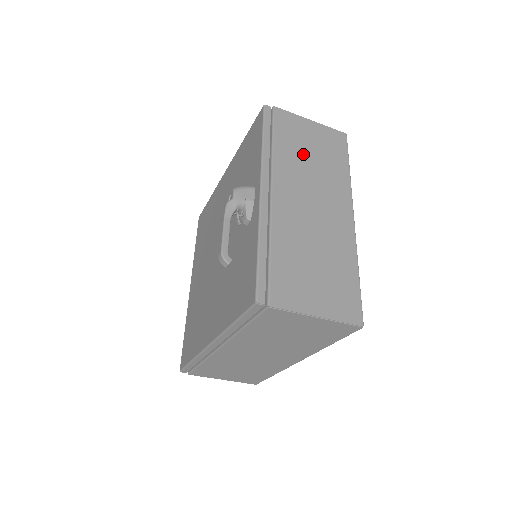
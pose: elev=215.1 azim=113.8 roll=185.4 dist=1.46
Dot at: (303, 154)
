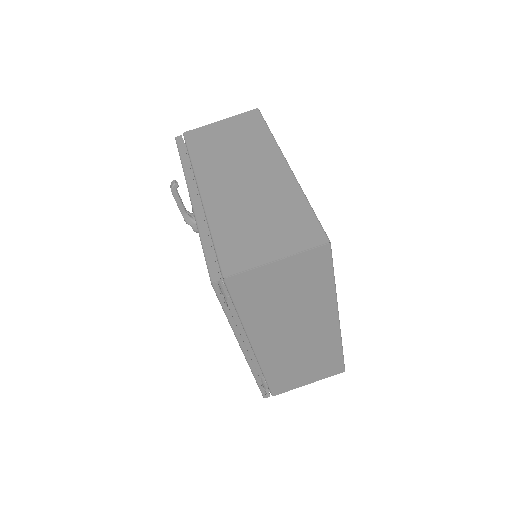
Dot at: occluded
